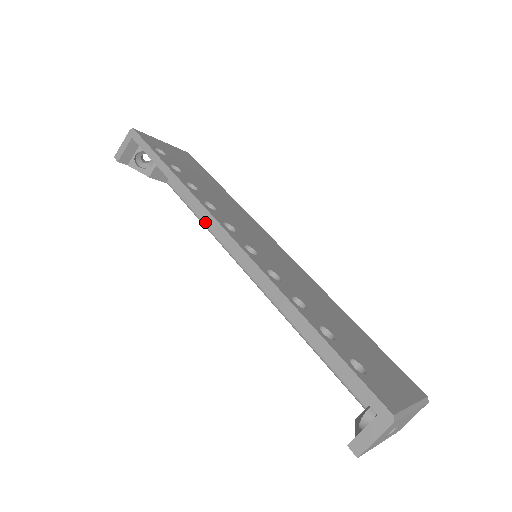
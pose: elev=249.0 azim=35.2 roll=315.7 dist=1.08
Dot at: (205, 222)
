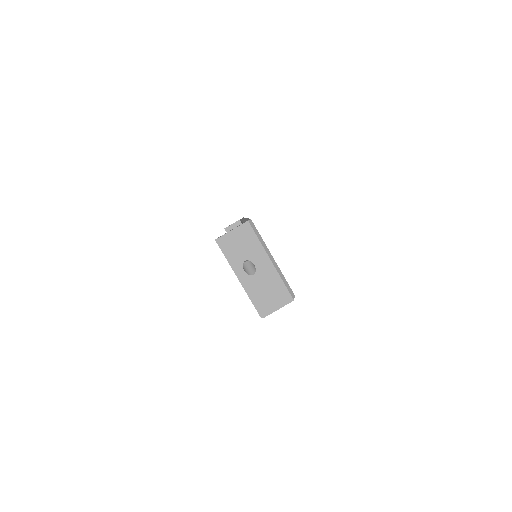
Dot at: occluded
